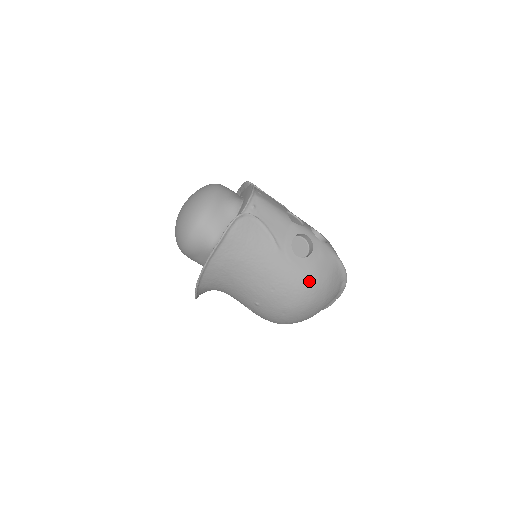
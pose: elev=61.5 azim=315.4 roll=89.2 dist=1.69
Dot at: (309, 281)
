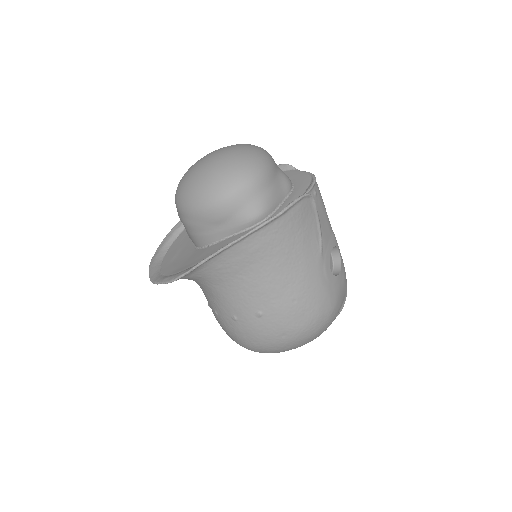
Dot at: (330, 304)
